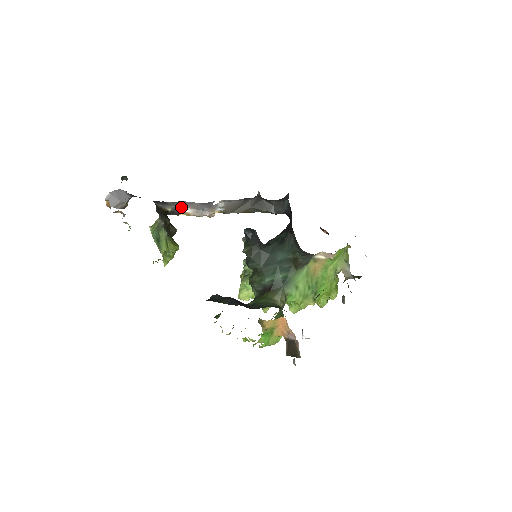
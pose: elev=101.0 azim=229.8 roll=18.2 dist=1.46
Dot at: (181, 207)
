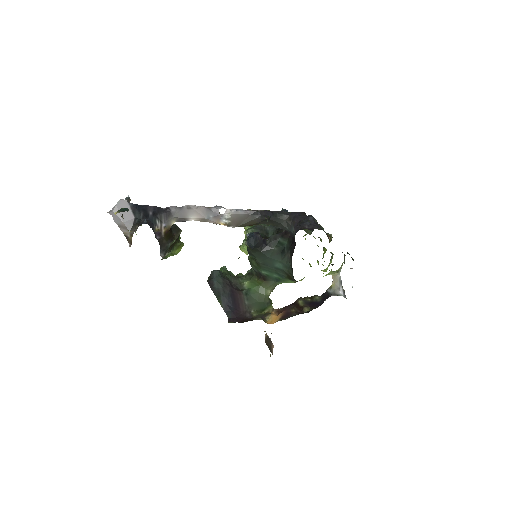
Dot at: (186, 218)
